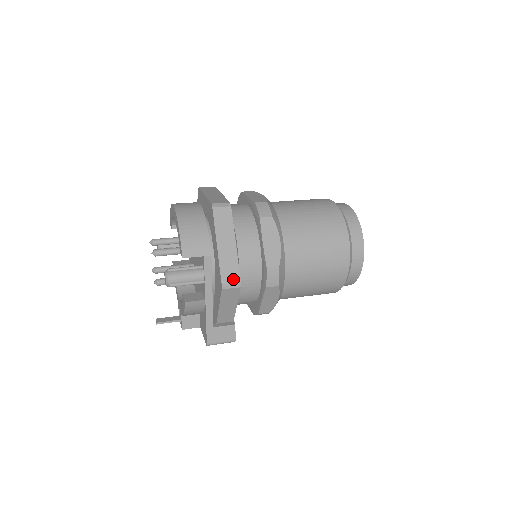
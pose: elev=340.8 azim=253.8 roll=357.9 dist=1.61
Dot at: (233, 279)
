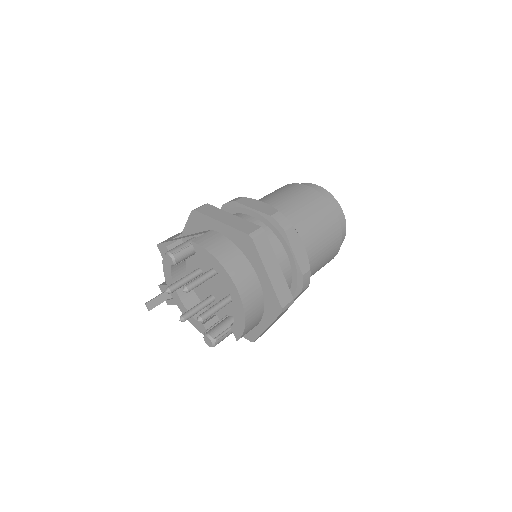
Dot at: occluded
